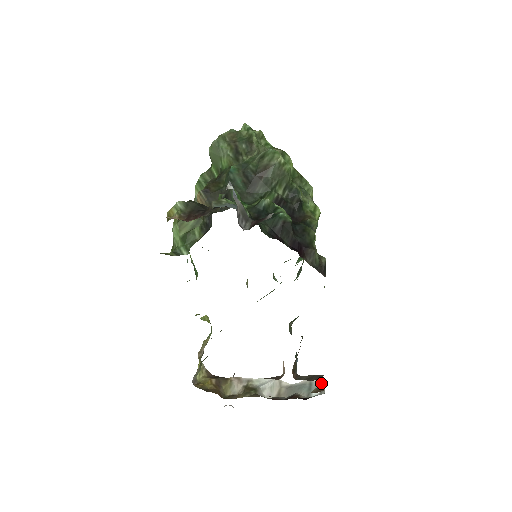
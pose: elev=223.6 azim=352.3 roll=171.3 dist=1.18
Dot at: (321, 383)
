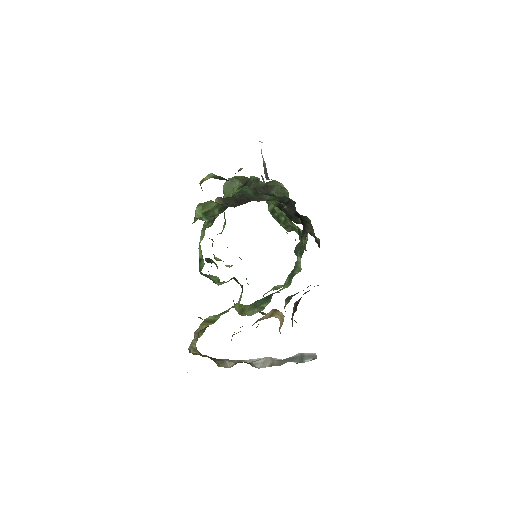
Dot at: (312, 354)
